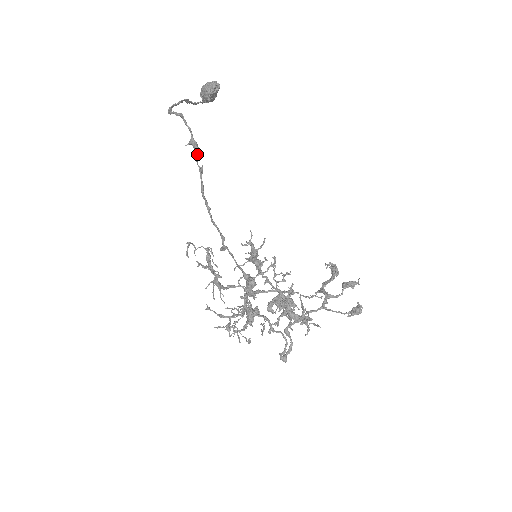
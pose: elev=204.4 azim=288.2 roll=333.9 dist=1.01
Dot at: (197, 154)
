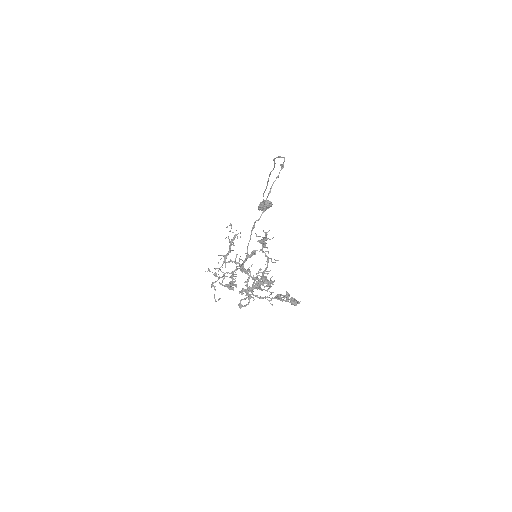
Dot at: occluded
